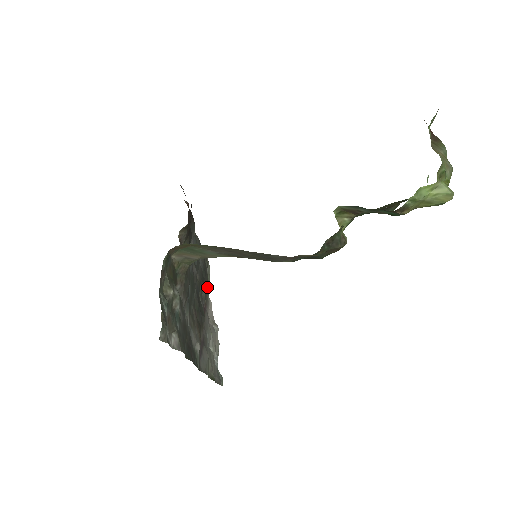
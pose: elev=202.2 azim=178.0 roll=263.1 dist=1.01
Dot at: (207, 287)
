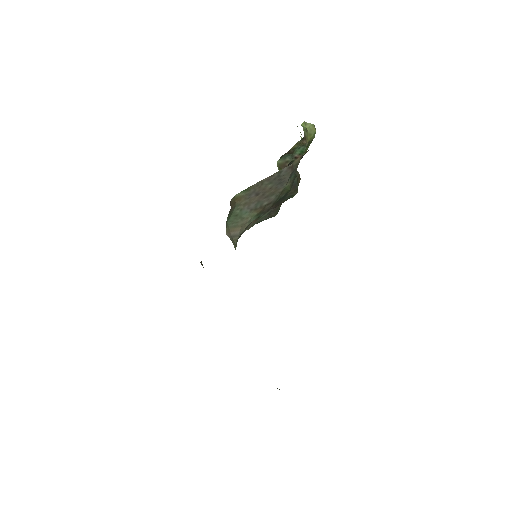
Dot at: occluded
